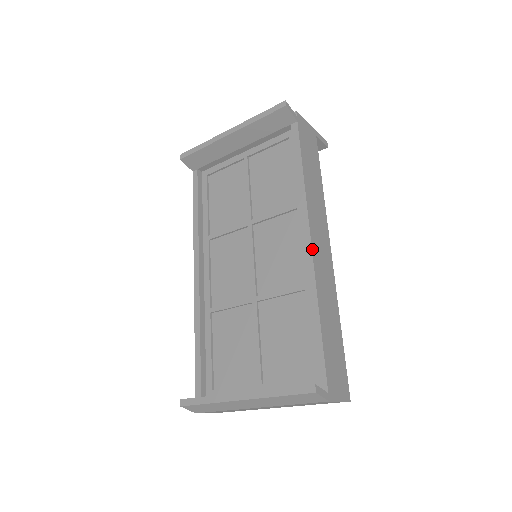
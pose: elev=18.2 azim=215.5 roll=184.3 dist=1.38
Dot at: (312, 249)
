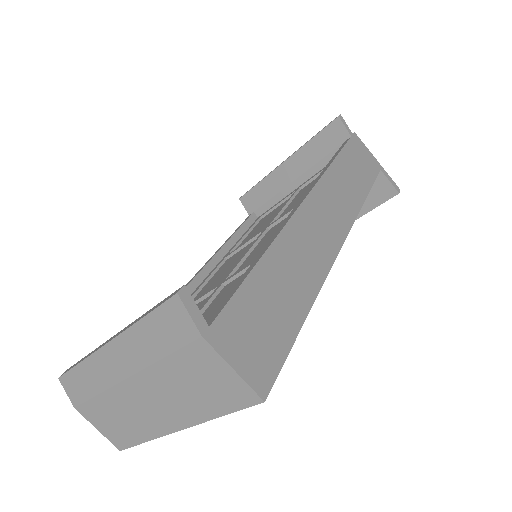
Dot at: (301, 205)
